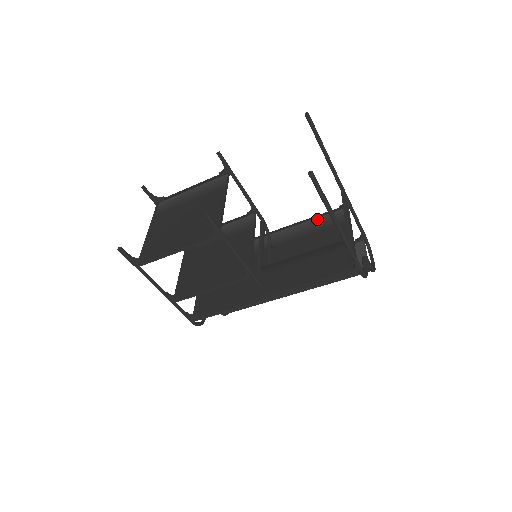
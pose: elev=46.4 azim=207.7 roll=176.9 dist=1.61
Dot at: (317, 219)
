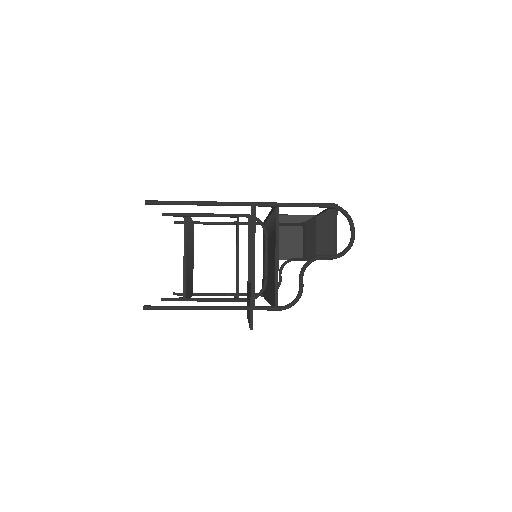
Dot at: (272, 214)
